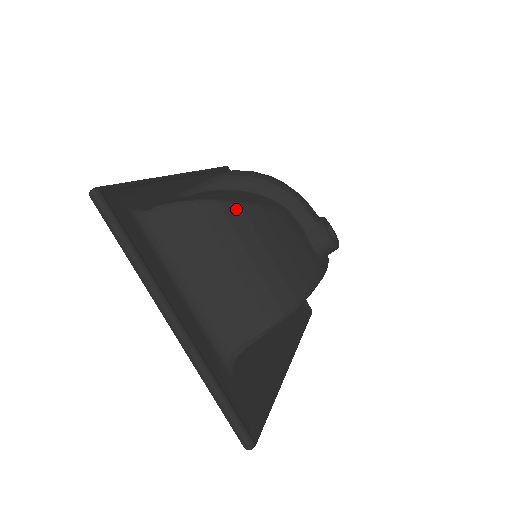
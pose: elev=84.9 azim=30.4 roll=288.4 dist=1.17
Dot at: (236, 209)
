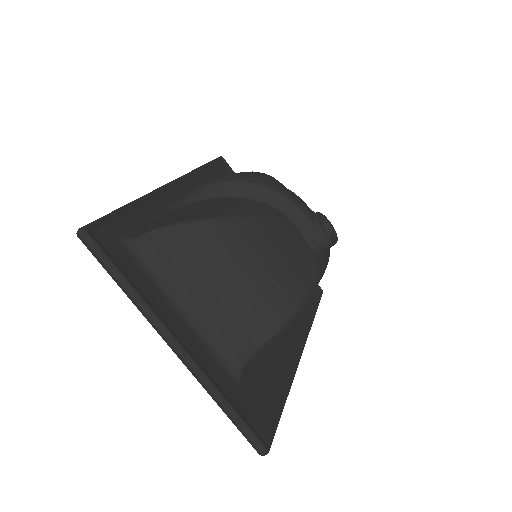
Dot at: (226, 224)
